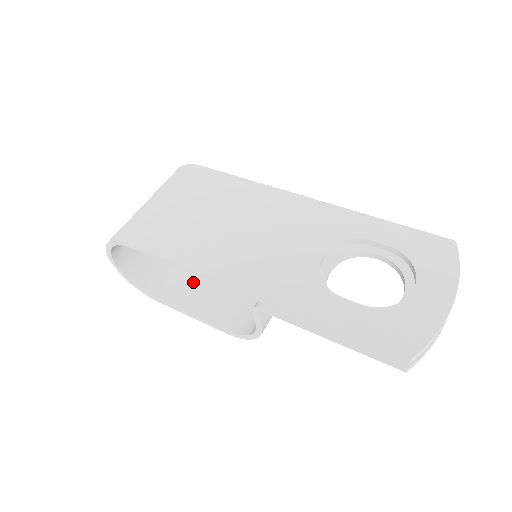
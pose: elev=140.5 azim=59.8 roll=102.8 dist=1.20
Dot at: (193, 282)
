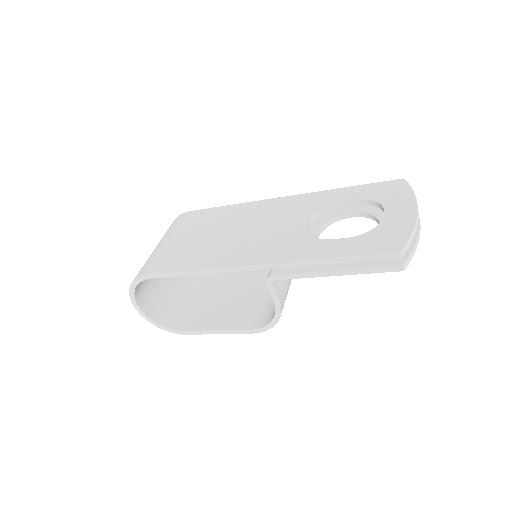
Dot at: (211, 308)
